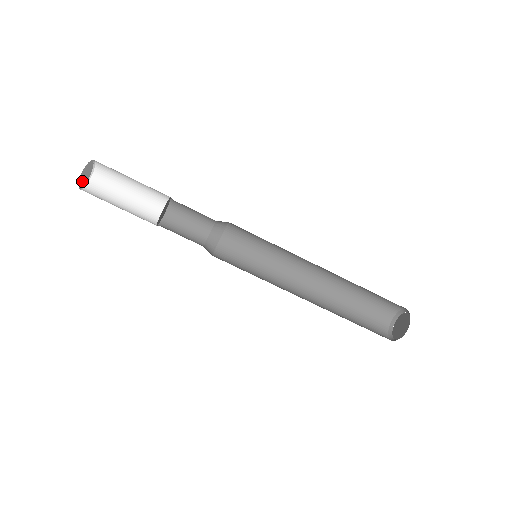
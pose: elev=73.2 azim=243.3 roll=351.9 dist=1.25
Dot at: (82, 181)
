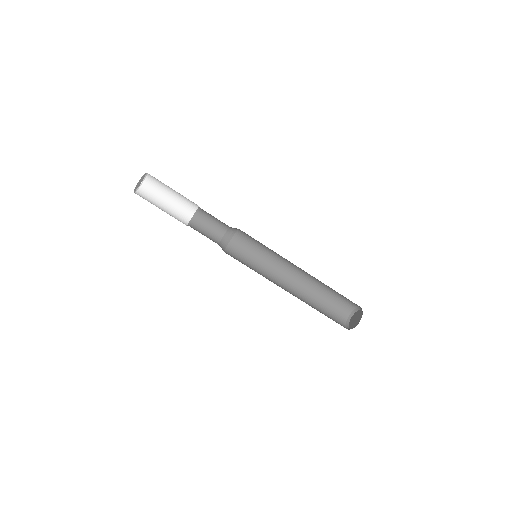
Dot at: (137, 186)
